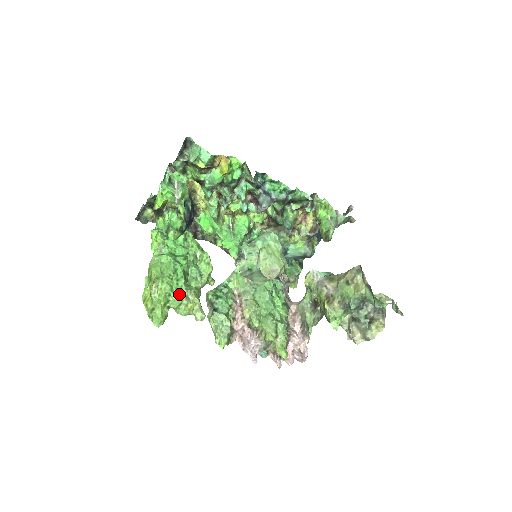
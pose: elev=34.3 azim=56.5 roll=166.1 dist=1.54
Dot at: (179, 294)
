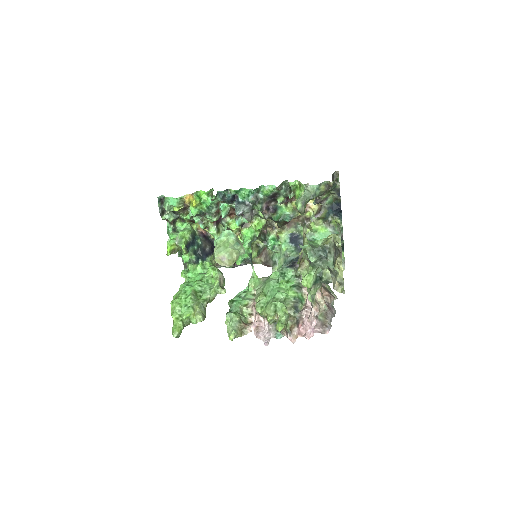
Dot at: (187, 308)
